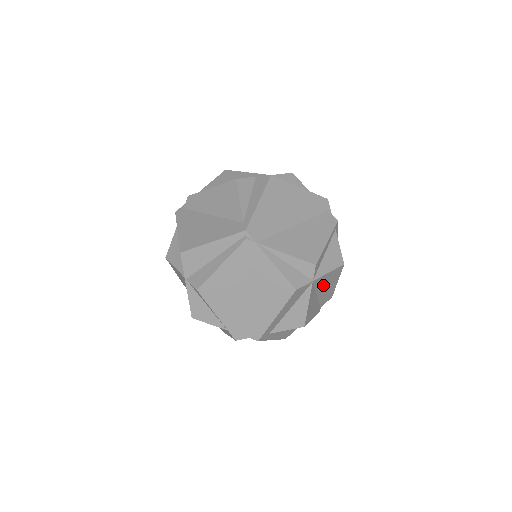
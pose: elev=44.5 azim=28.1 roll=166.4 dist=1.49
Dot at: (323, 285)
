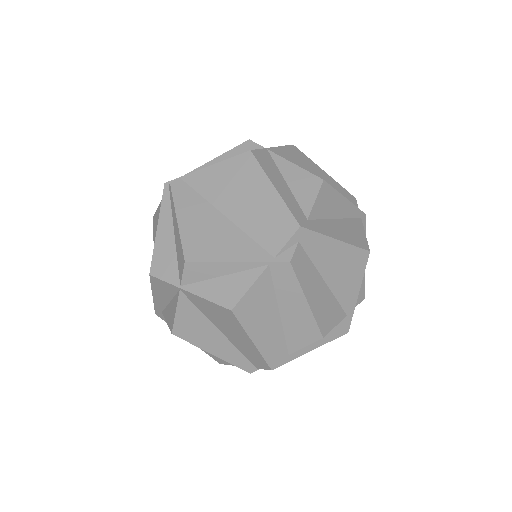
Dot at: (301, 166)
